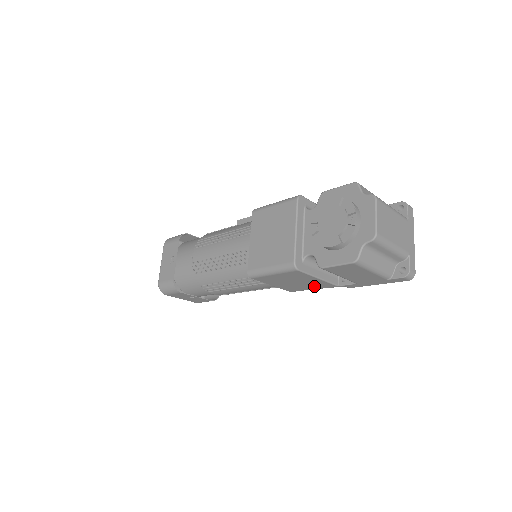
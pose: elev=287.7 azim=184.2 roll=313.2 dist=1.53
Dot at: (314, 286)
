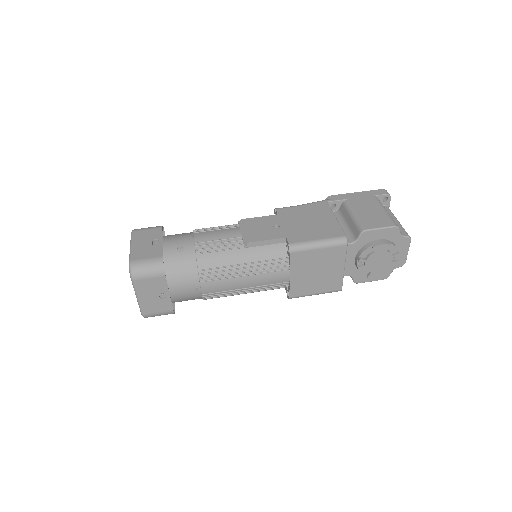
Dot at: occluded
